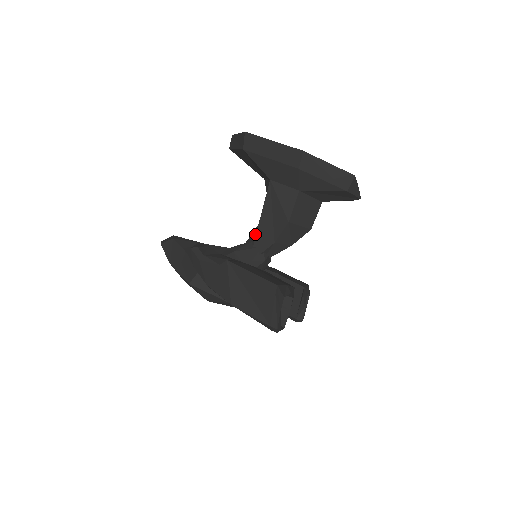
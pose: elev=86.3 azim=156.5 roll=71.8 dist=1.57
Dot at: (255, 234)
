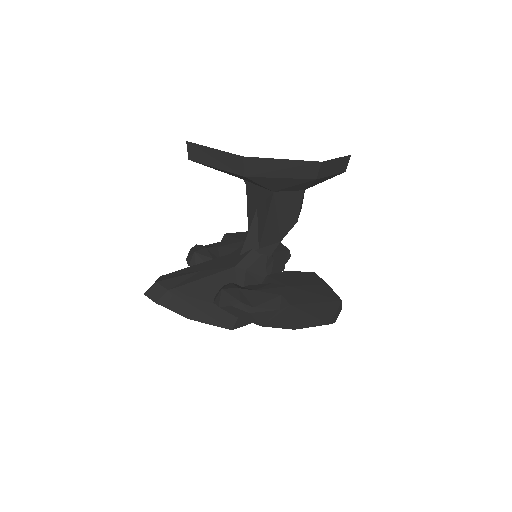
Dot at: (254, 240)
